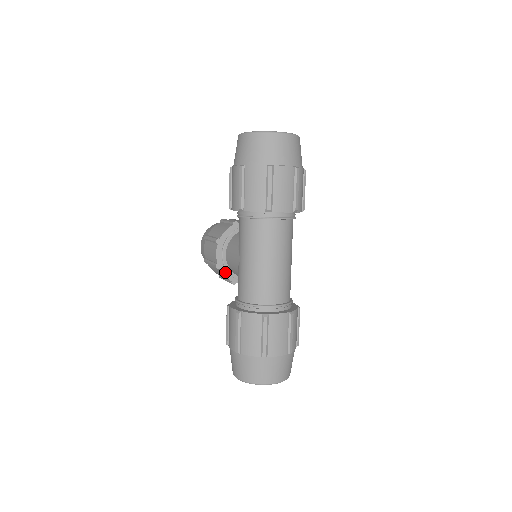
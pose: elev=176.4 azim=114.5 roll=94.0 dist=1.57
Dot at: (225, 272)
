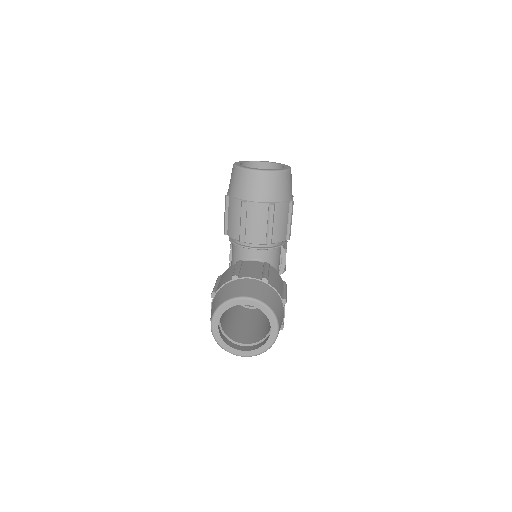
Dot at: occluded
